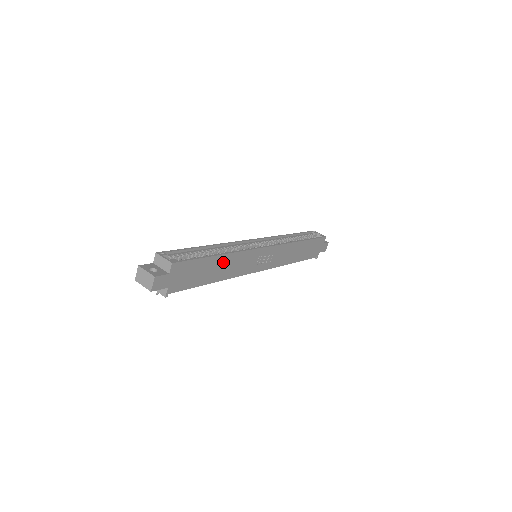
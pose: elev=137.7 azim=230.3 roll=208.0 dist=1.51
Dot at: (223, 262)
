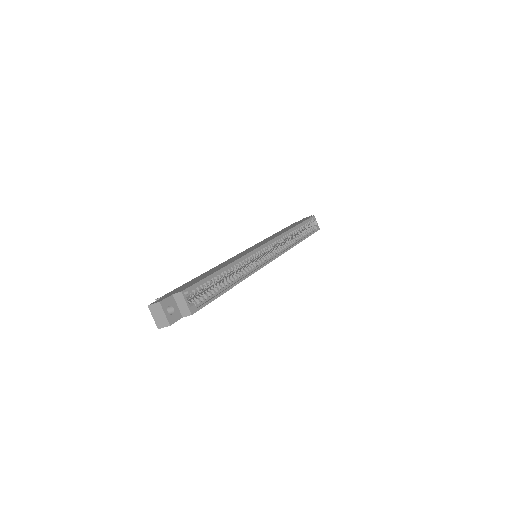
Dot at: occluded
